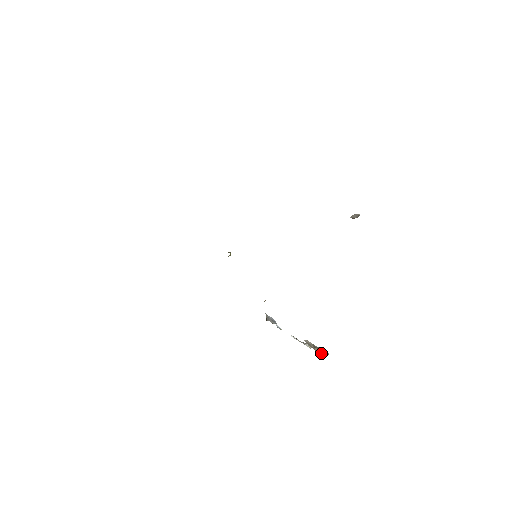
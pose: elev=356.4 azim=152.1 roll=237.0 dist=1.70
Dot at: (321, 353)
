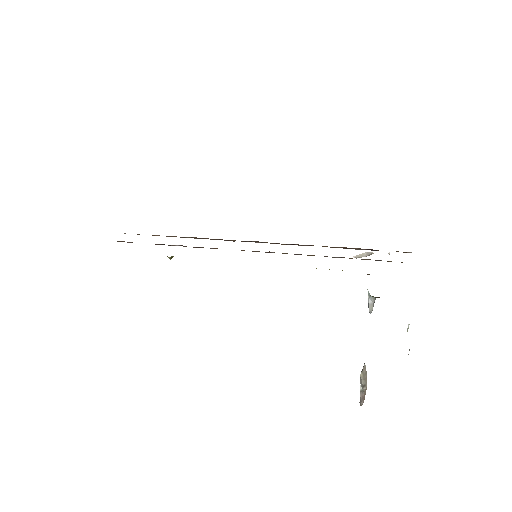
Dot at: (363, 396)
